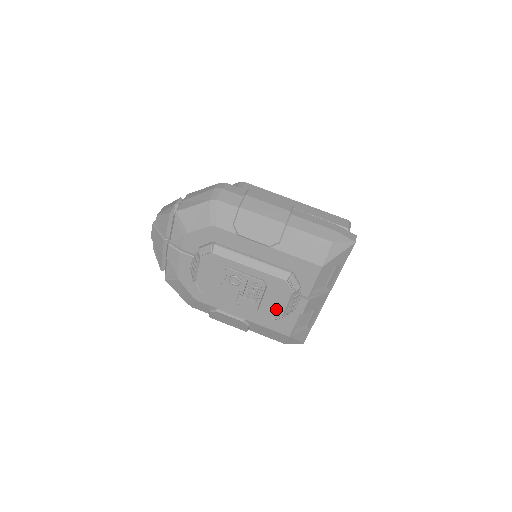
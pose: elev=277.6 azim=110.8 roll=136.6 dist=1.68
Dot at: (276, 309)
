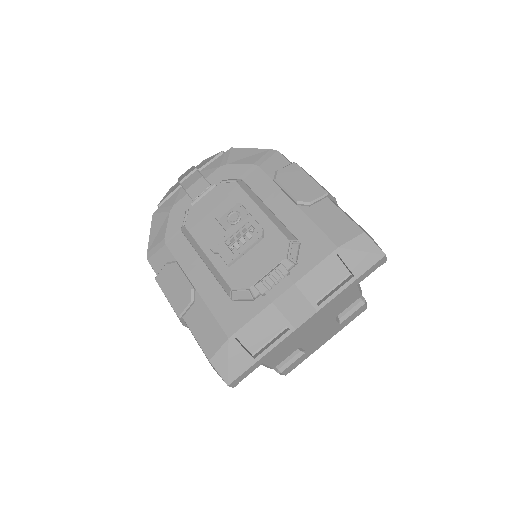
Dot at: (249, 275)
